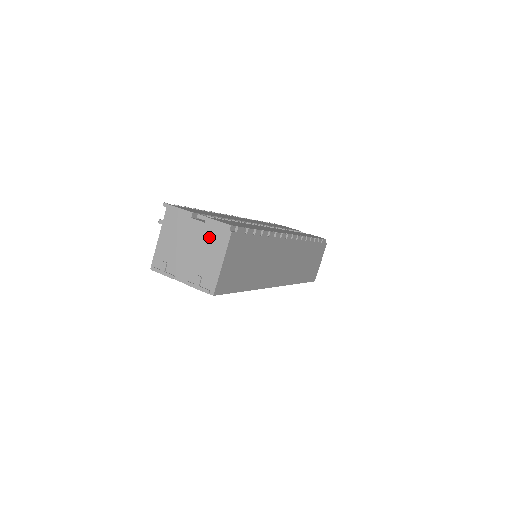
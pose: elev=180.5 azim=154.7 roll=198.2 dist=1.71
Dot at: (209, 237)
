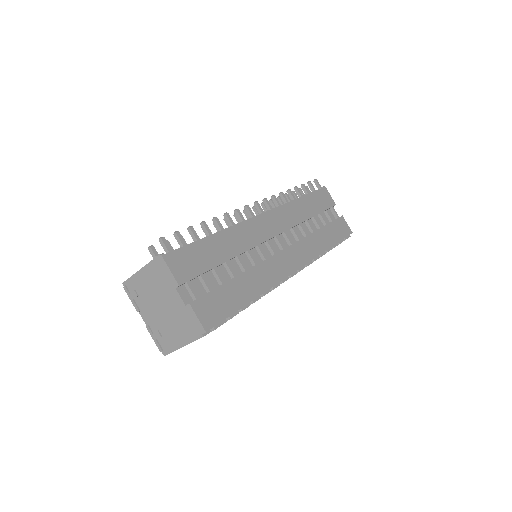
Dot at: (183, 319)
